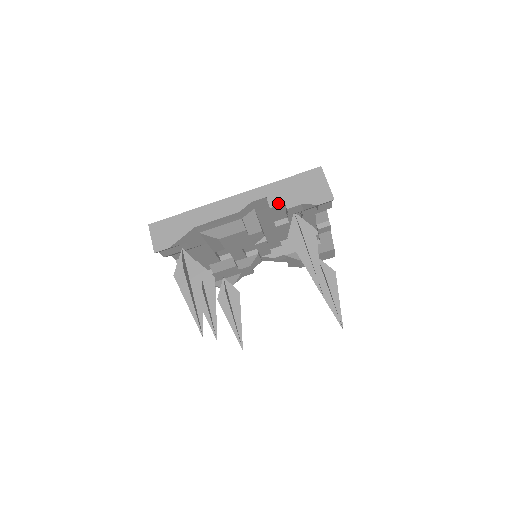
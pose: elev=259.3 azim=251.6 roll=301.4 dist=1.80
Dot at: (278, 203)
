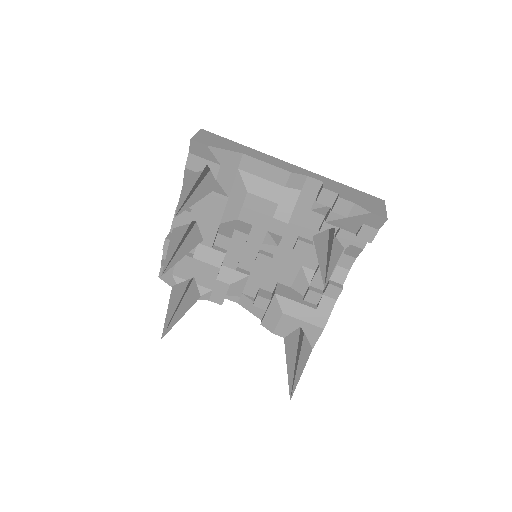
Dot at: (332, 190)
